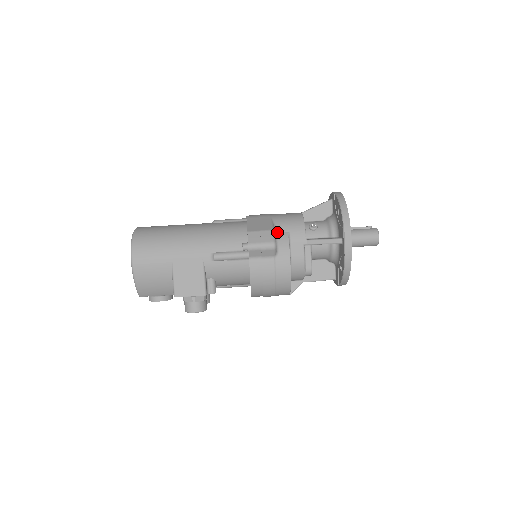
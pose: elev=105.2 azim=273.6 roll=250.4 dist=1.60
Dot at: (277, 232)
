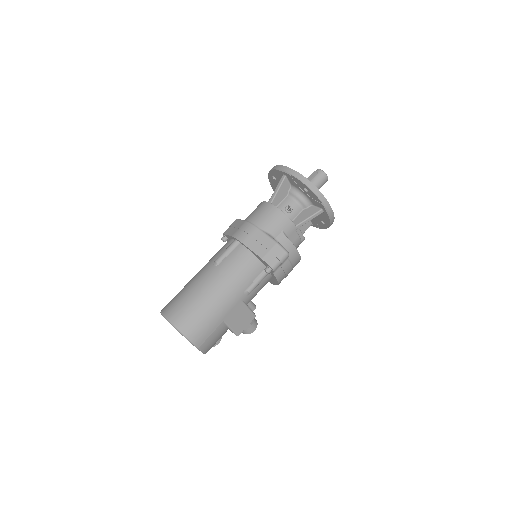
Dot at: (275, 238)
